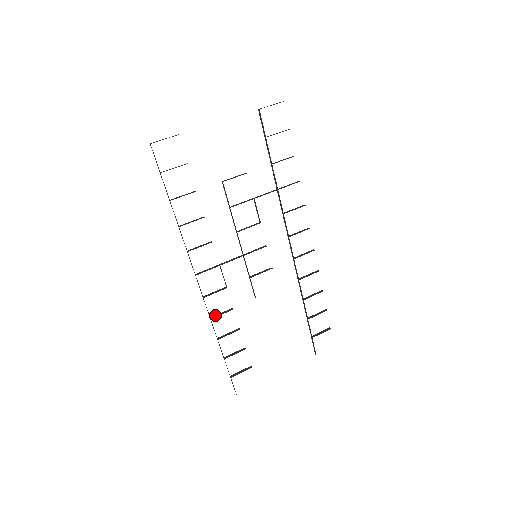
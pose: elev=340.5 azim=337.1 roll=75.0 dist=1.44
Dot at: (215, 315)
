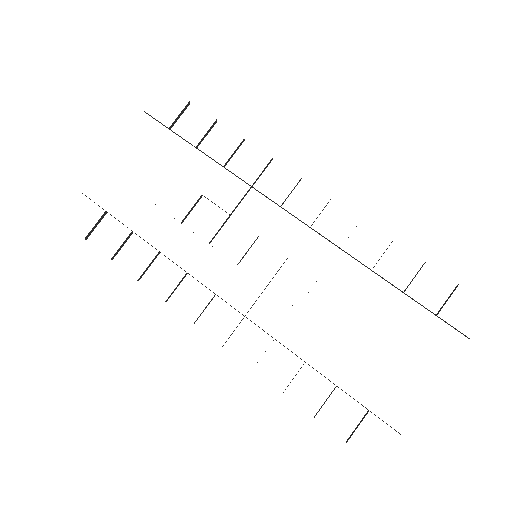
Dot at: (257, 362)
